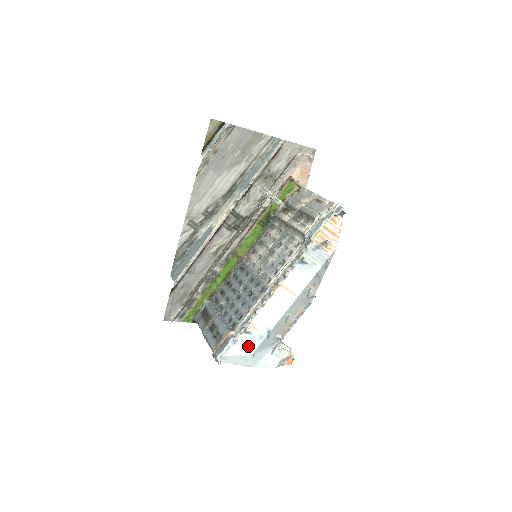
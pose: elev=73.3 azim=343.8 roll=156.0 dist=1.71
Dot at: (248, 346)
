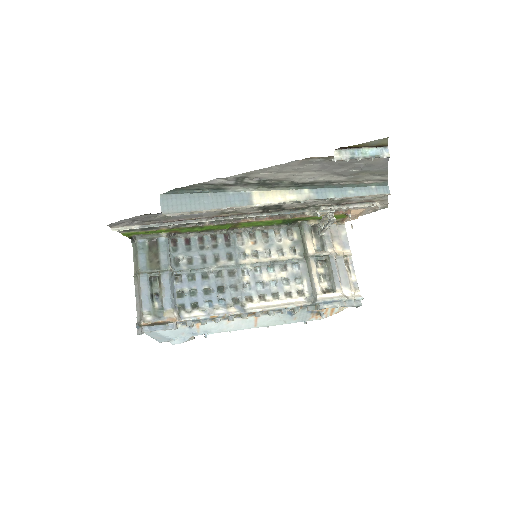
Dot at: (177, 333)
